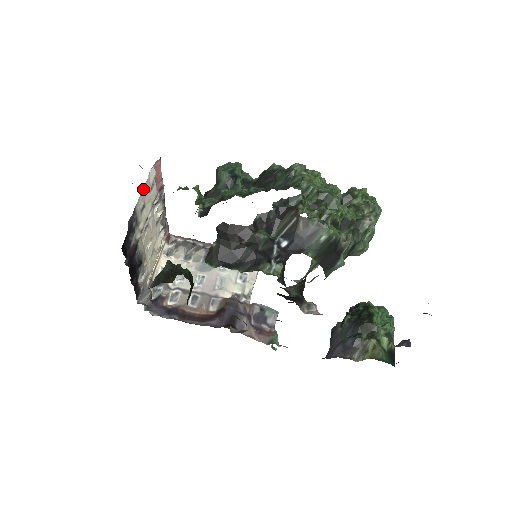
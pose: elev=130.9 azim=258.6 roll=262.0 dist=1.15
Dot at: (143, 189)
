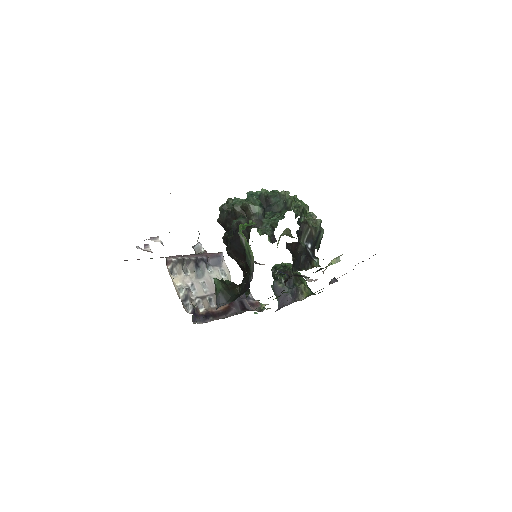
Dot at: occluded
